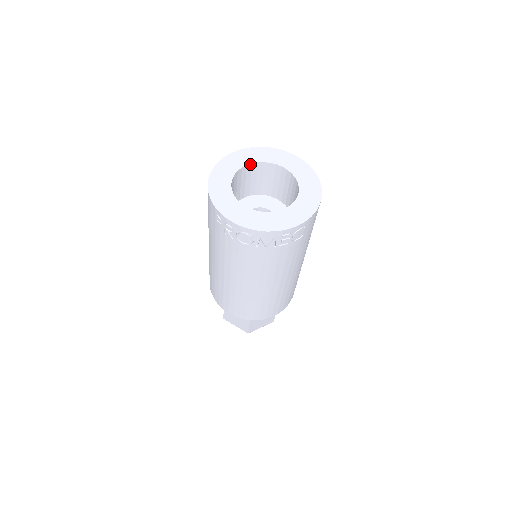
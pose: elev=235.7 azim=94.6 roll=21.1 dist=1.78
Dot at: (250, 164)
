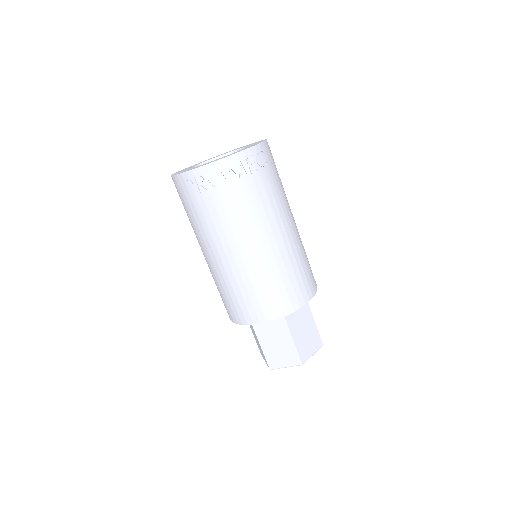
Dot at: (202, 163)
